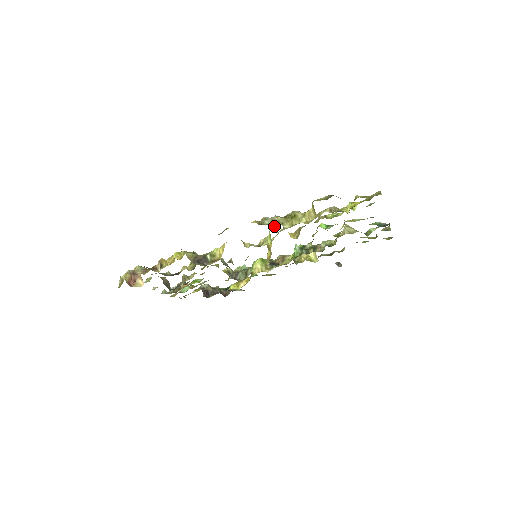
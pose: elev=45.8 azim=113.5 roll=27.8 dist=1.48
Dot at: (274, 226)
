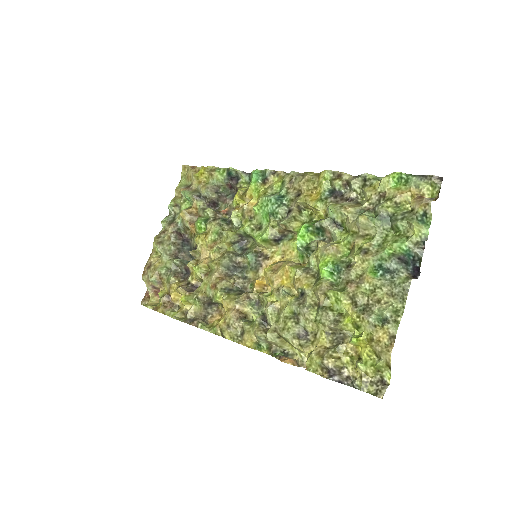
Dot at: (270, 326)
